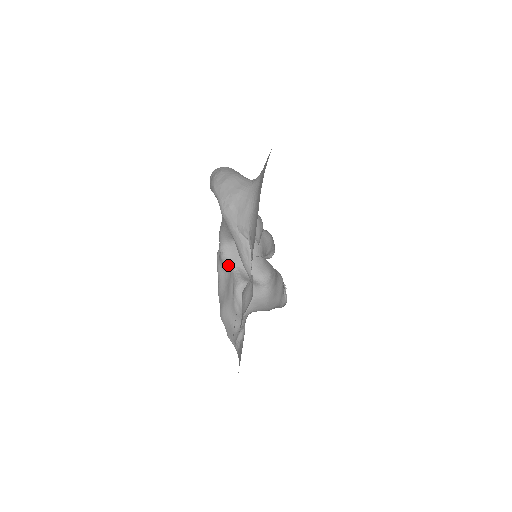
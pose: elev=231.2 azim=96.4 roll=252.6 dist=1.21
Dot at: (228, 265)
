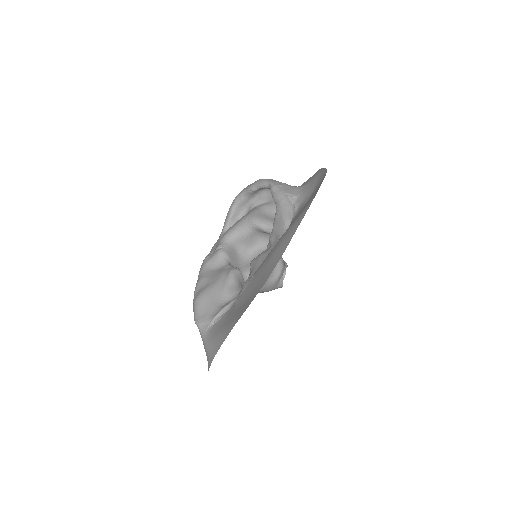
Dot at: (223, 259)
